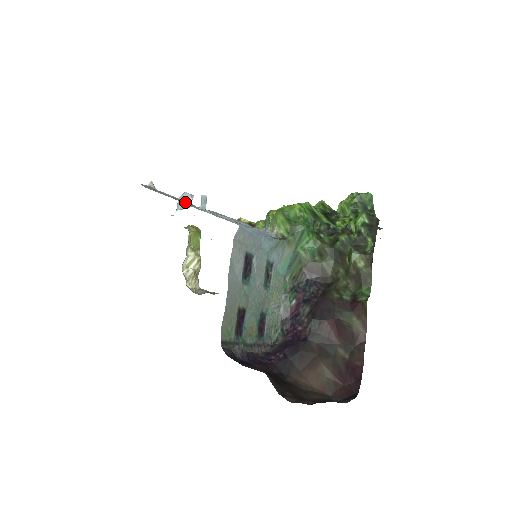
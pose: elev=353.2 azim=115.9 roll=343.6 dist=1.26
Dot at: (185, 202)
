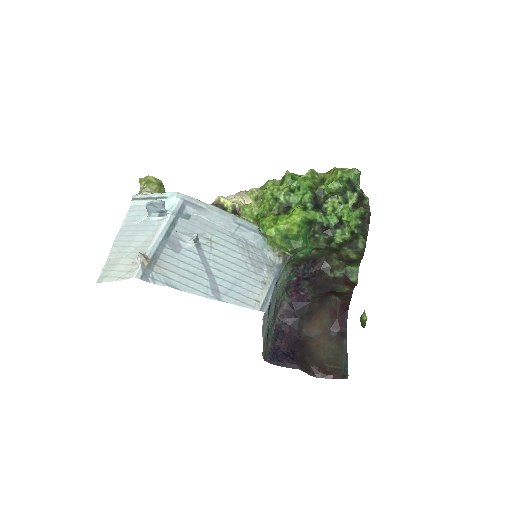
Dot at: (170, 233)
